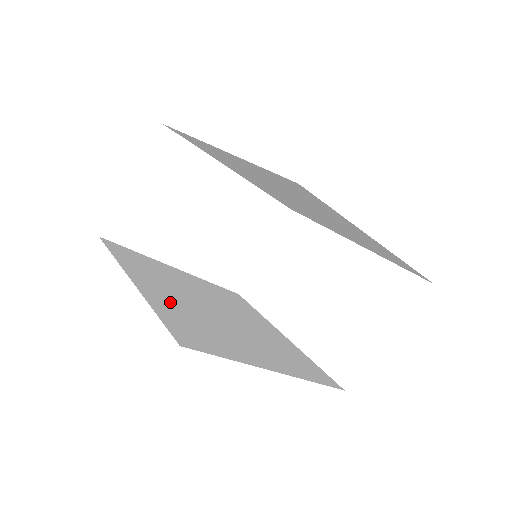
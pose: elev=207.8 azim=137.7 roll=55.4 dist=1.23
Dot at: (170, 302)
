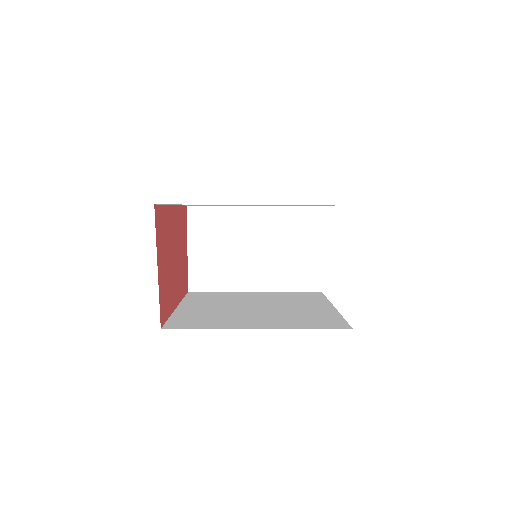
Dot at: (199, 311)
